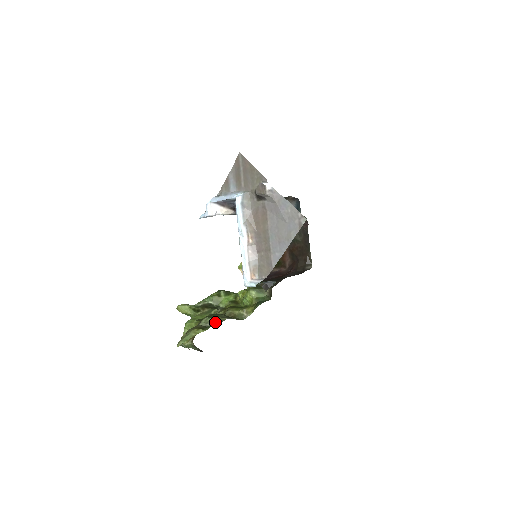
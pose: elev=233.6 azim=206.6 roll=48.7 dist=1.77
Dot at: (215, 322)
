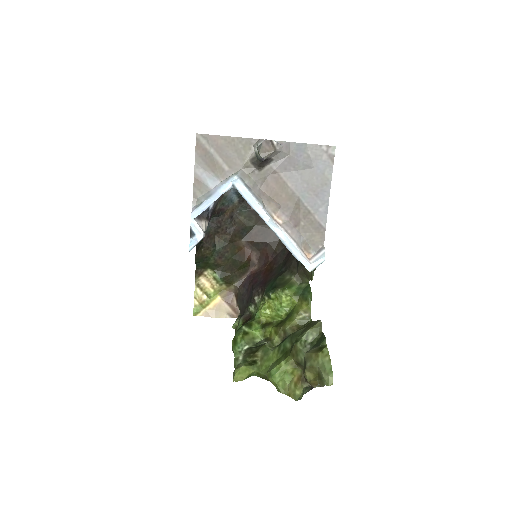
Dot at: (311, 337)
